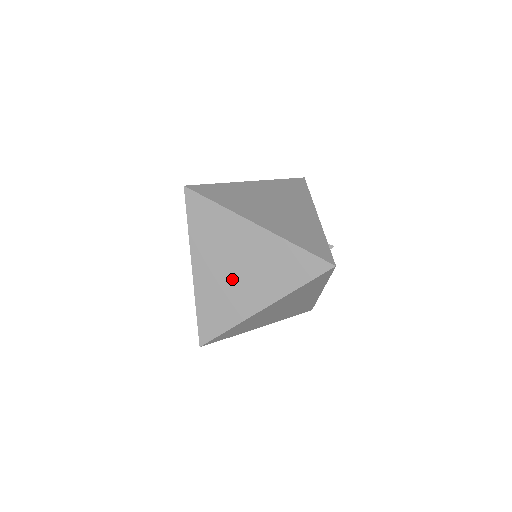
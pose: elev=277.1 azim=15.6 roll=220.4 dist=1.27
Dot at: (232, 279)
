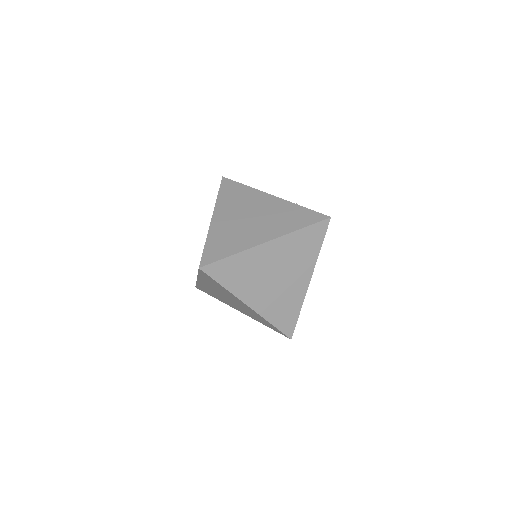
Dot at: (278, 286)
